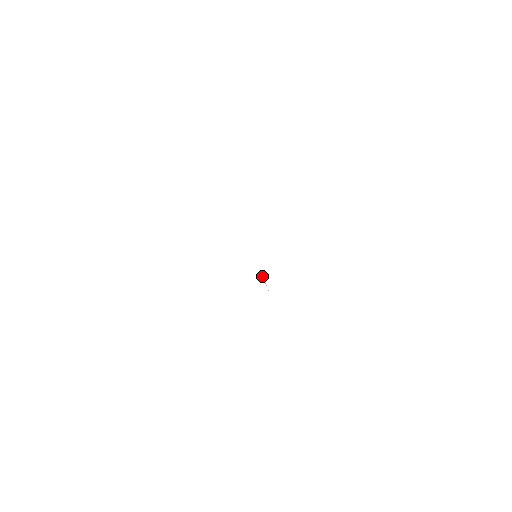
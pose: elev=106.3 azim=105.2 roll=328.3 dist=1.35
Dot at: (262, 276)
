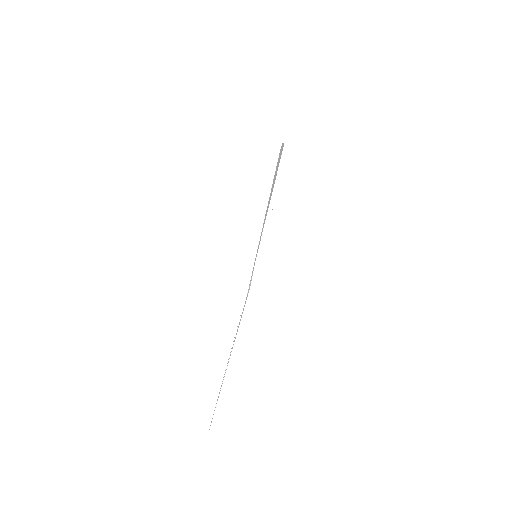
Dot at: (252, 275)
